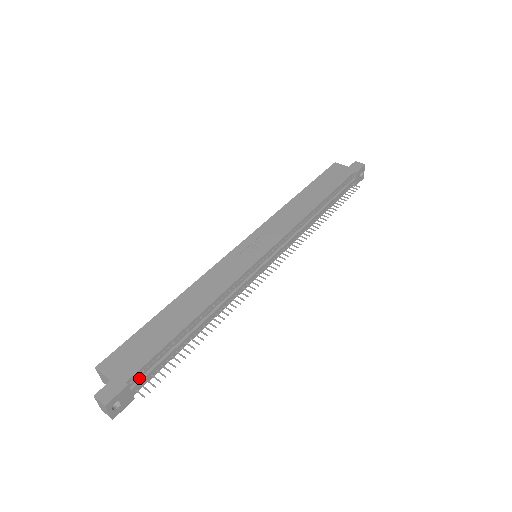
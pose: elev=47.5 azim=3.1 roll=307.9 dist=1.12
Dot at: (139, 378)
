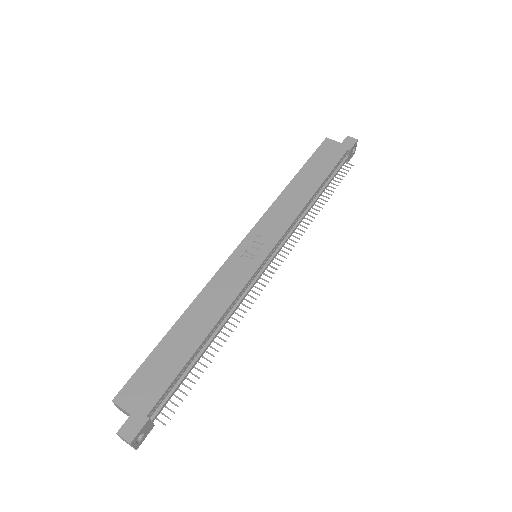
Dot at: (158, 407)
